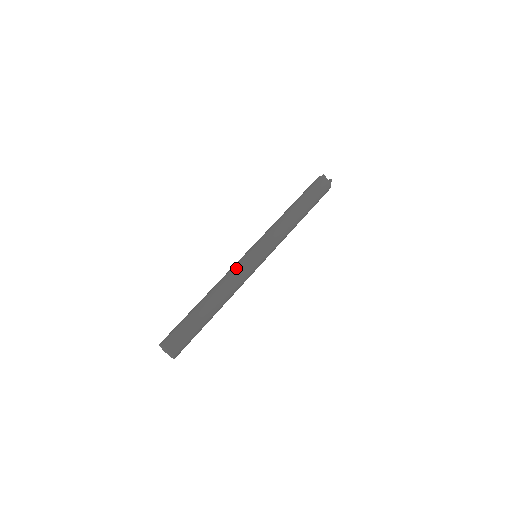
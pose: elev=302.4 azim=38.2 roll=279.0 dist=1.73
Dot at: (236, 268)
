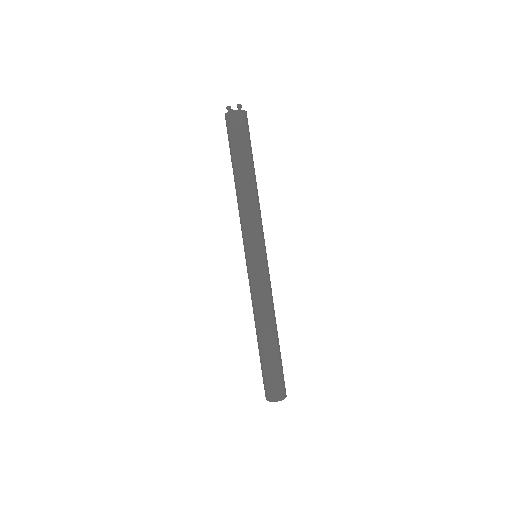
Dot at: (254, 289)
